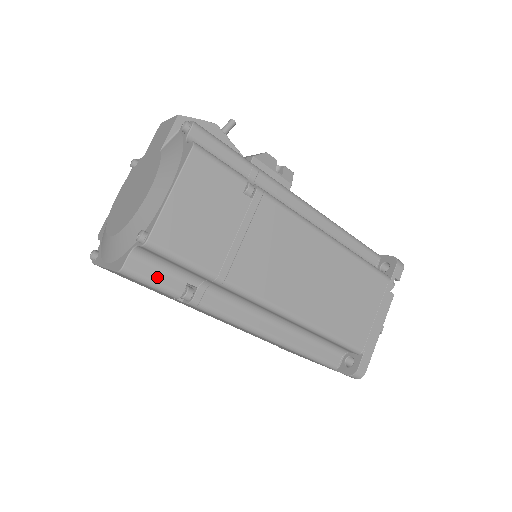
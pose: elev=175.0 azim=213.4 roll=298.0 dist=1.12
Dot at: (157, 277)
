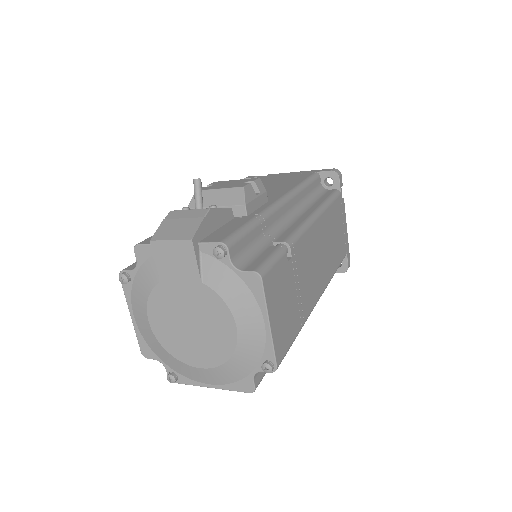
Dot at: occluded
